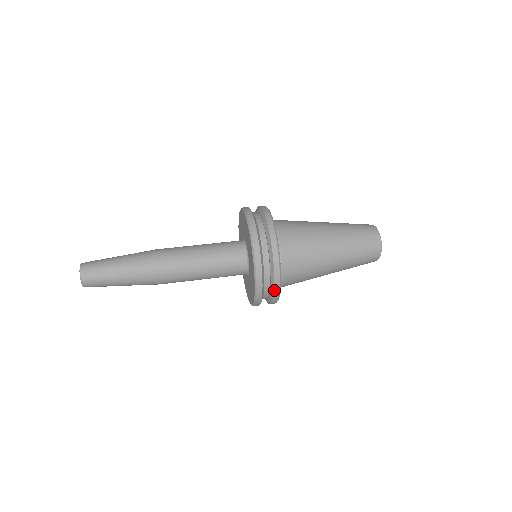
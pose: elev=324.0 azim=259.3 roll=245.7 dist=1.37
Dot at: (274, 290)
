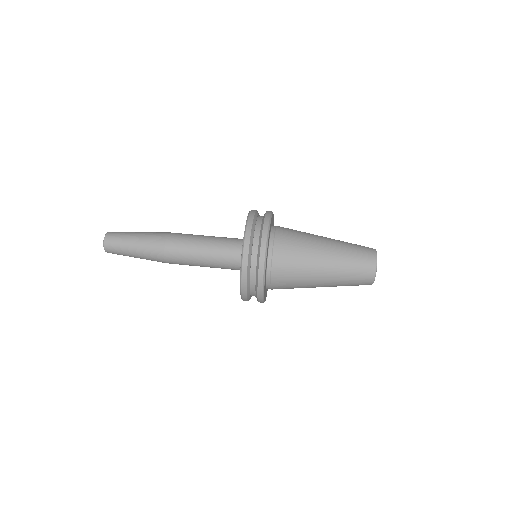
Dot at: (258, 285)
